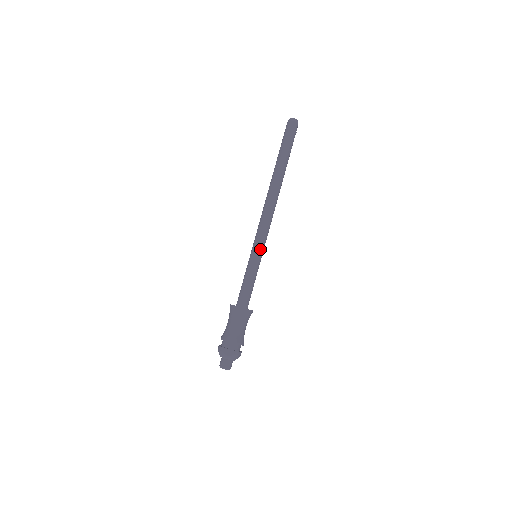
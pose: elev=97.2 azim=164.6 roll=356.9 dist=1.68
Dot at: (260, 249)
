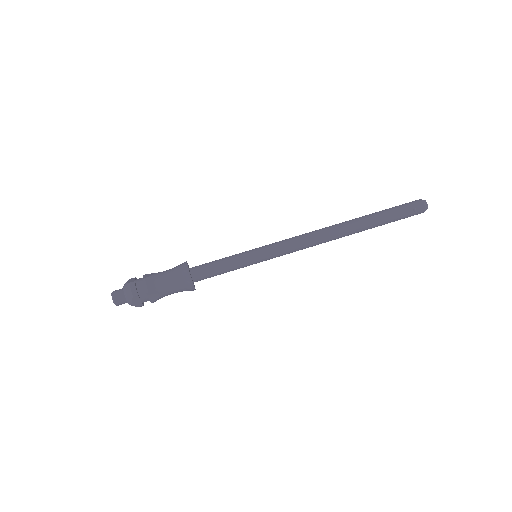
Dot at: (264, 248)
